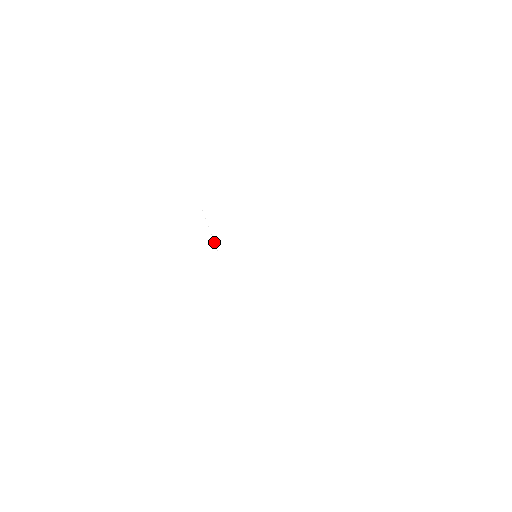
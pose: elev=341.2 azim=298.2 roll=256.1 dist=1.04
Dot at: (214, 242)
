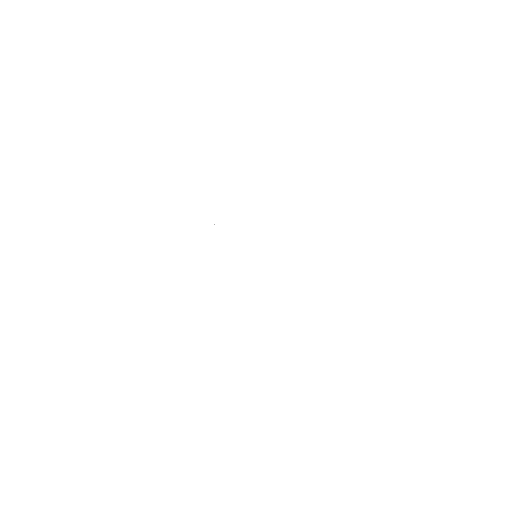
Dot at: occluded
